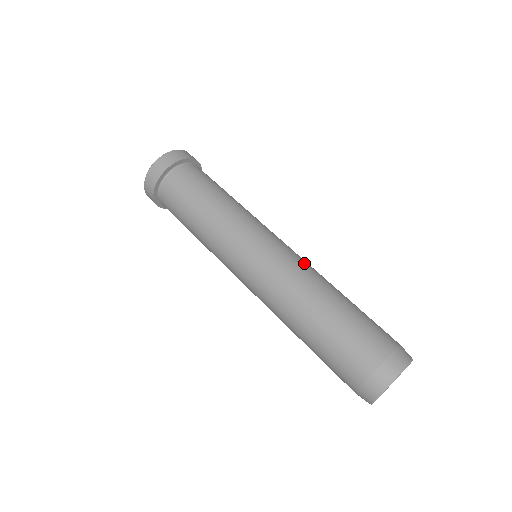
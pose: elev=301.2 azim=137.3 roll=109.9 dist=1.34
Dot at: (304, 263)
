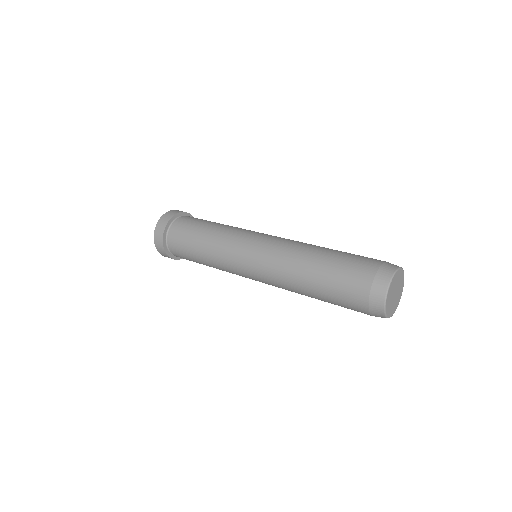
Dot at: (286, 243)
